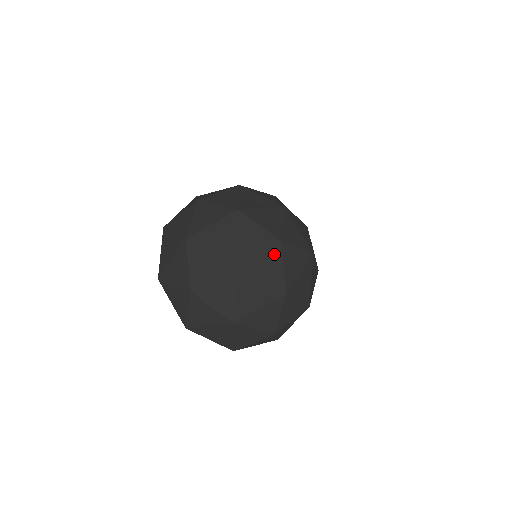
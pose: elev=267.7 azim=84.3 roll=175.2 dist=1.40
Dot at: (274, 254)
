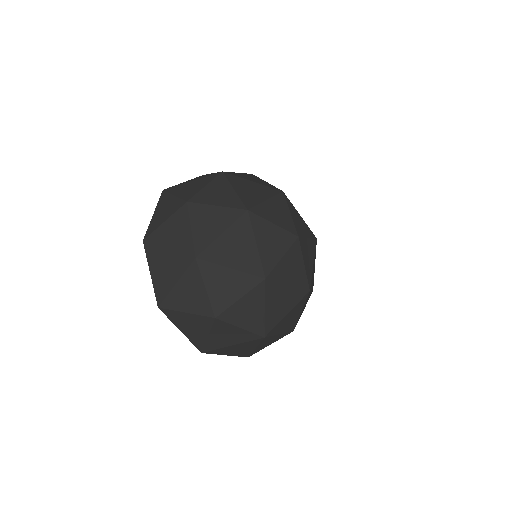
Dot at: (285, 239)
